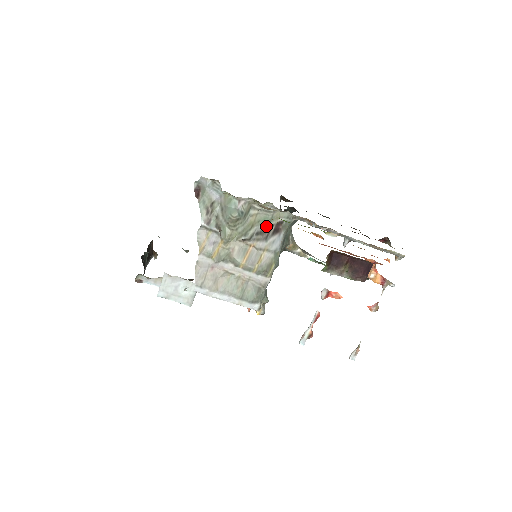
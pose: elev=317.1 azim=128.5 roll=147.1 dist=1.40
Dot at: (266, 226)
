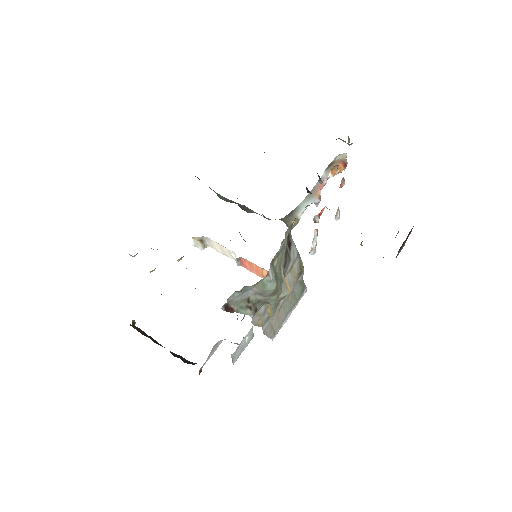
Dot at: (284, 254)
